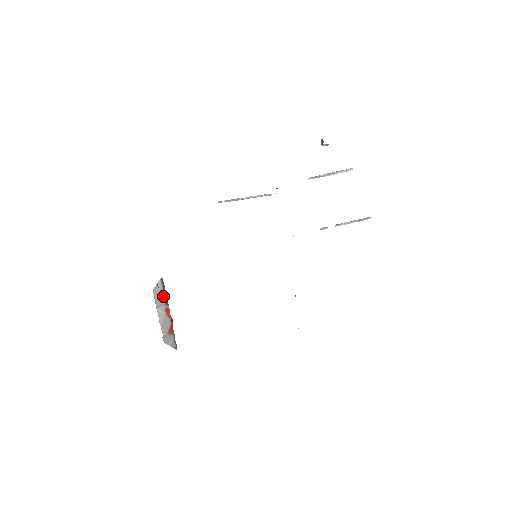
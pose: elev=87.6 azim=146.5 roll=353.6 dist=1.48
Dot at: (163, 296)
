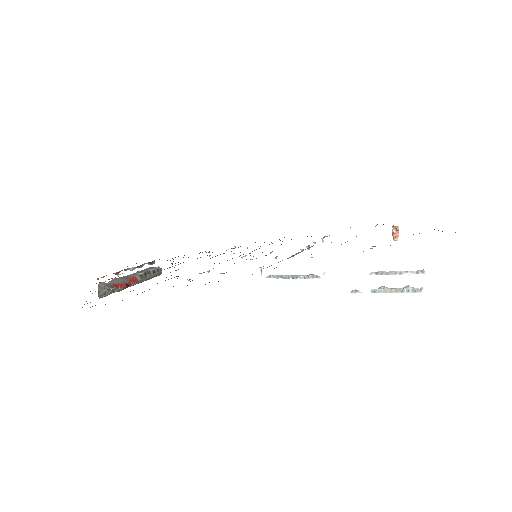
Dot at: (146, 272)
